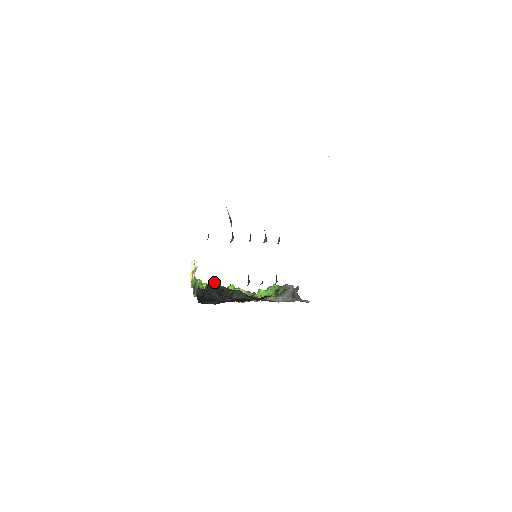
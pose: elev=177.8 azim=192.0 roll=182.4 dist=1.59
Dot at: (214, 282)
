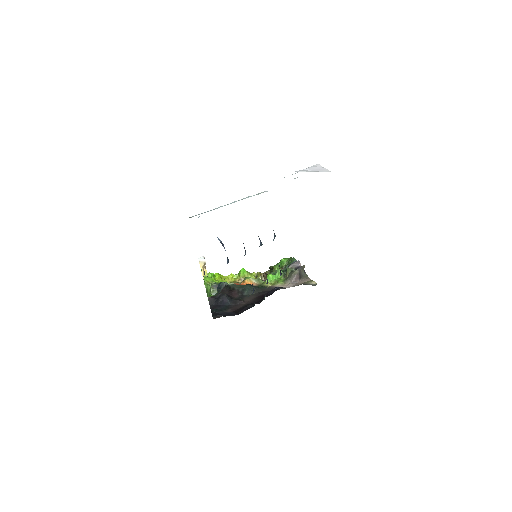
Dot at: (224, 284)
